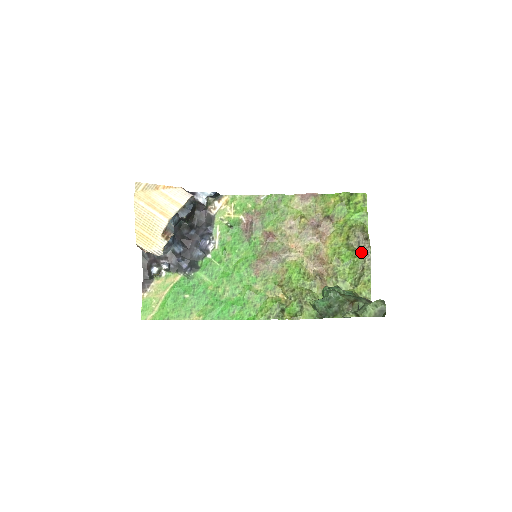
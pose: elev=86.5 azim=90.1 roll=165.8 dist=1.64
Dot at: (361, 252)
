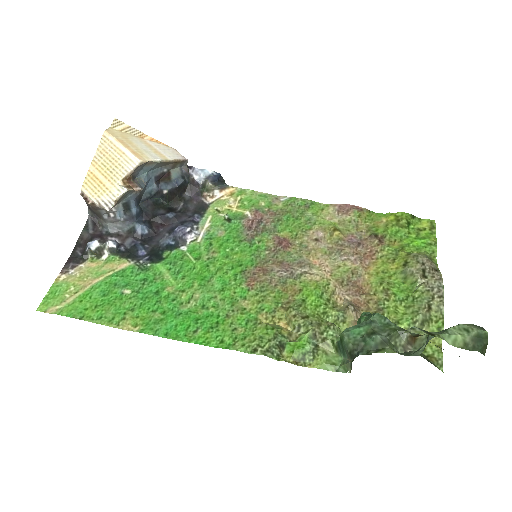
Dot at: (427, 284)
